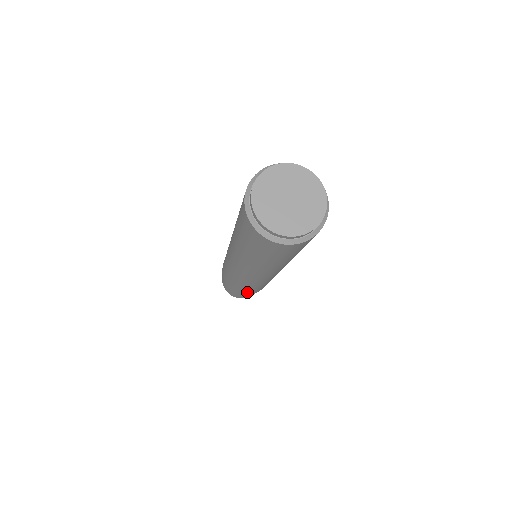
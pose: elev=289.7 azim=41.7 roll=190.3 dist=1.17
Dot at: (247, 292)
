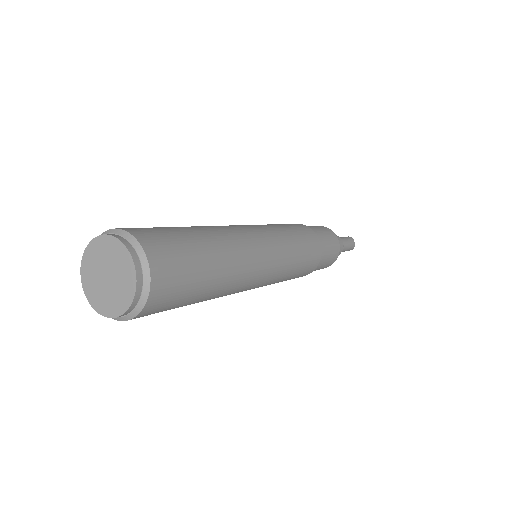
Dot at: (306, 271)
